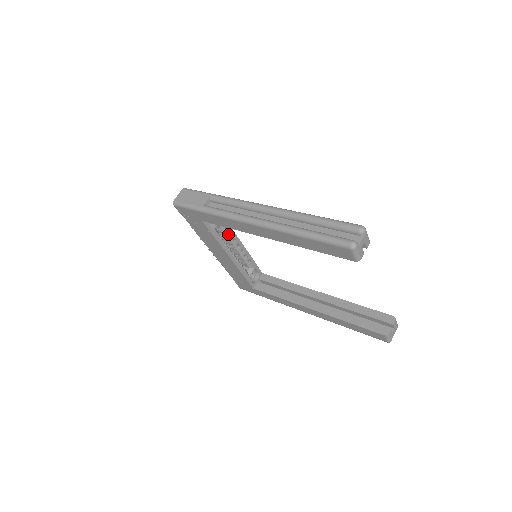
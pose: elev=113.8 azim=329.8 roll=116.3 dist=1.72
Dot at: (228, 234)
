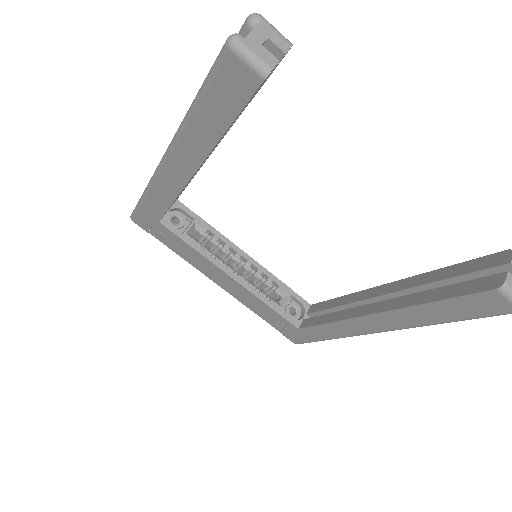
Dot at: (219, 244)
